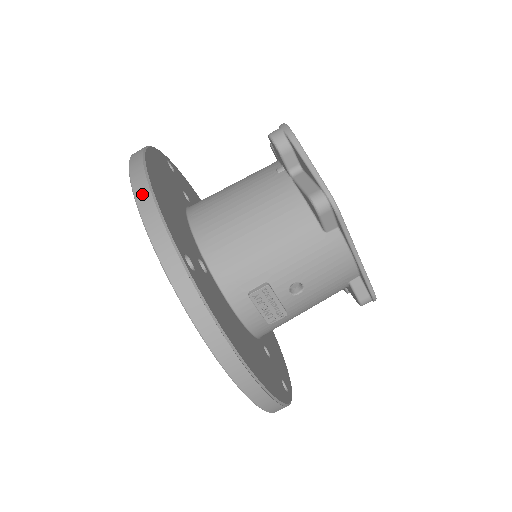
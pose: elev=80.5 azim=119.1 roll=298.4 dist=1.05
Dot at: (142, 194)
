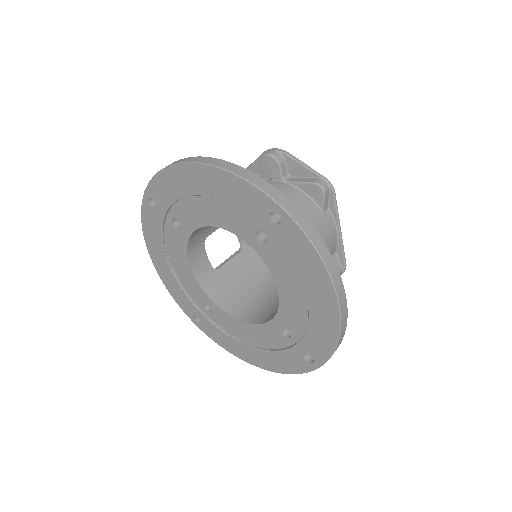
Dot at: (232, 167)
